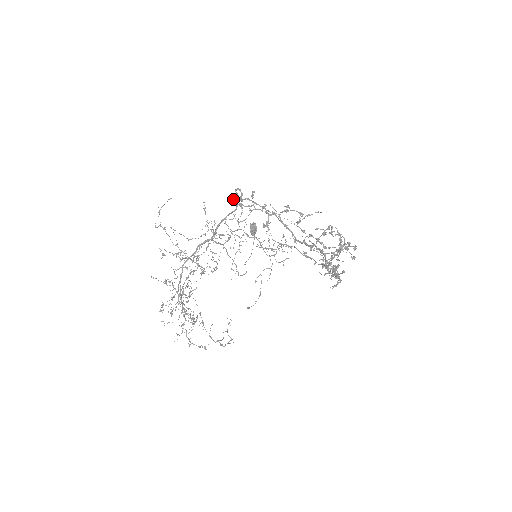
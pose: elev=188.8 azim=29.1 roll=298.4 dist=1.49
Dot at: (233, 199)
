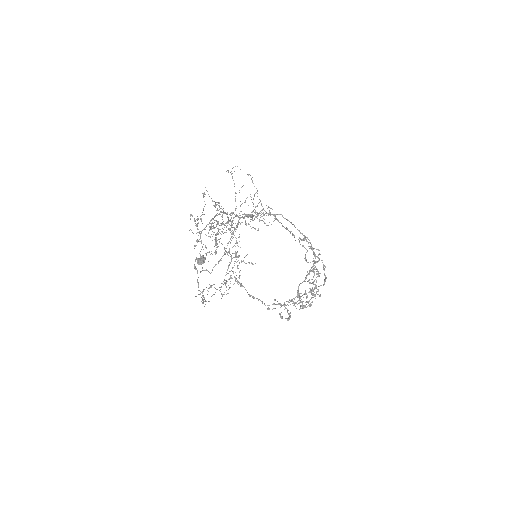
Dot at: occluded
